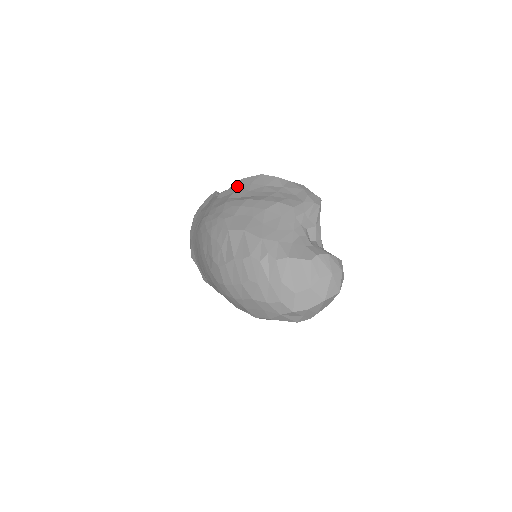
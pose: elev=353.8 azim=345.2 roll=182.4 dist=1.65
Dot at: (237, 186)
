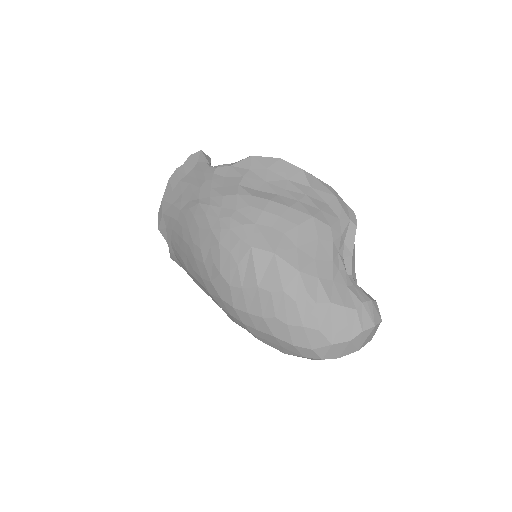
Dot at: (246, 166)
